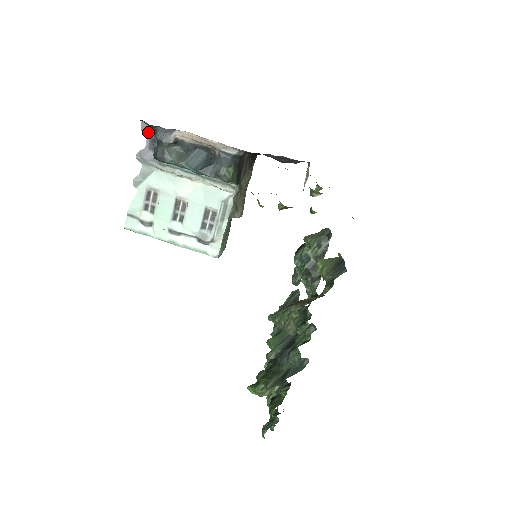
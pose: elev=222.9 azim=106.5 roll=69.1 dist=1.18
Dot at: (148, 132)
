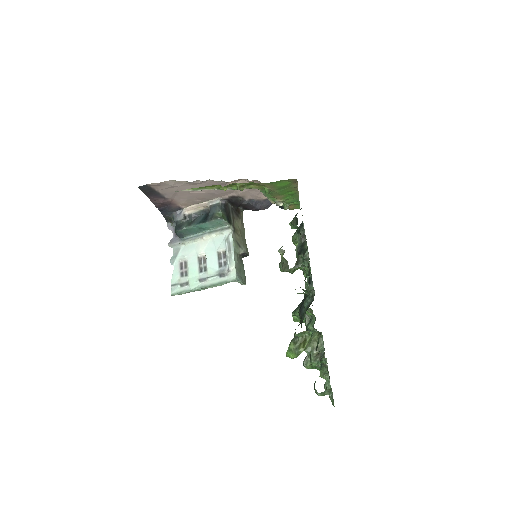
Dot at: (172, 228)
